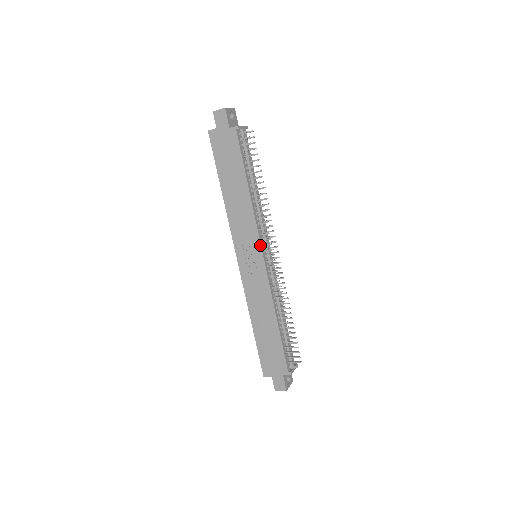
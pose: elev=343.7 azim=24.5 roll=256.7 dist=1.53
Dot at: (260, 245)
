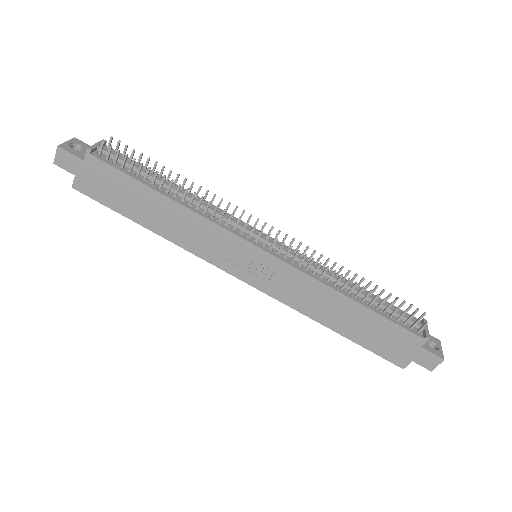
Dot at: (244, 241)
